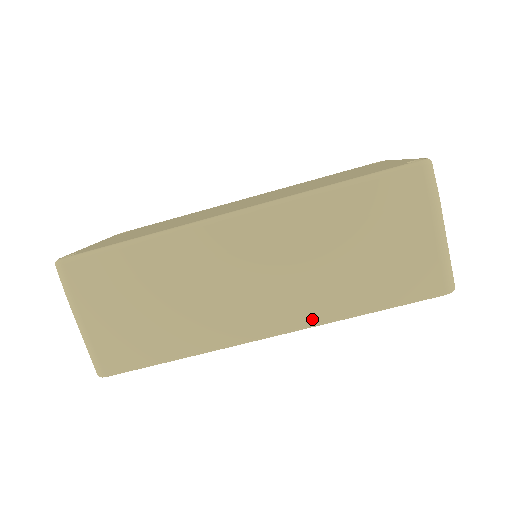
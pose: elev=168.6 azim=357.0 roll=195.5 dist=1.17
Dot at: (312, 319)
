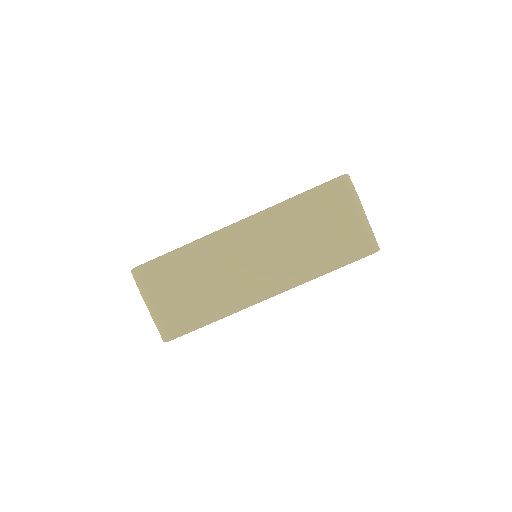
Dot at: (295, 281)
